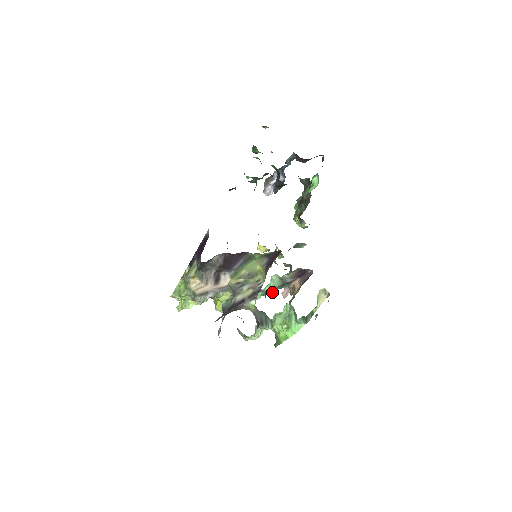
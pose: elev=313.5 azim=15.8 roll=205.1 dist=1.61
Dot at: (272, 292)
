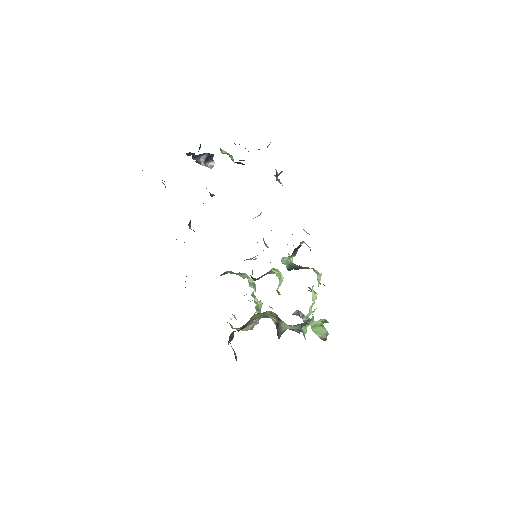
Dot at: (295, 255)
